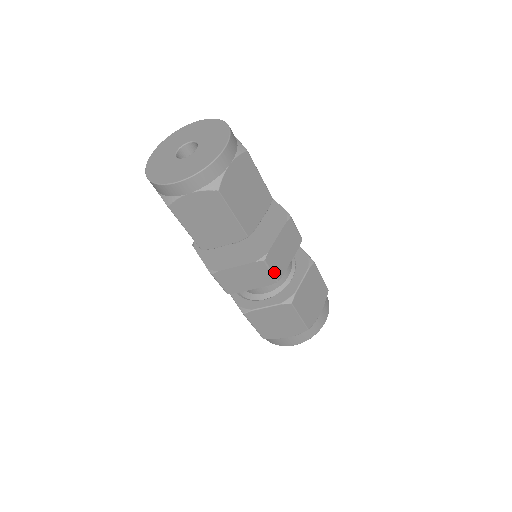
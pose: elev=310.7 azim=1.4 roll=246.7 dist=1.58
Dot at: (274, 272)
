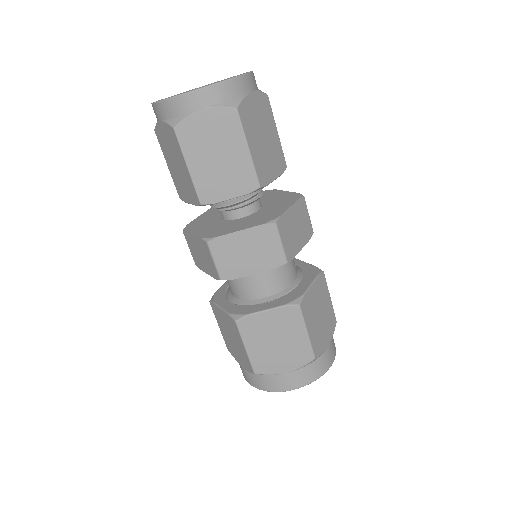
Dot at: (219, 266)
